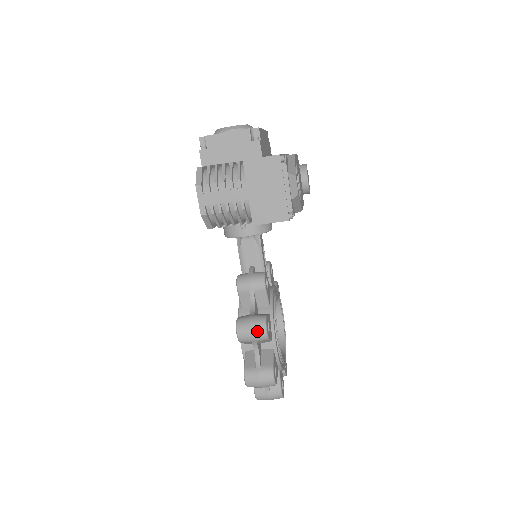
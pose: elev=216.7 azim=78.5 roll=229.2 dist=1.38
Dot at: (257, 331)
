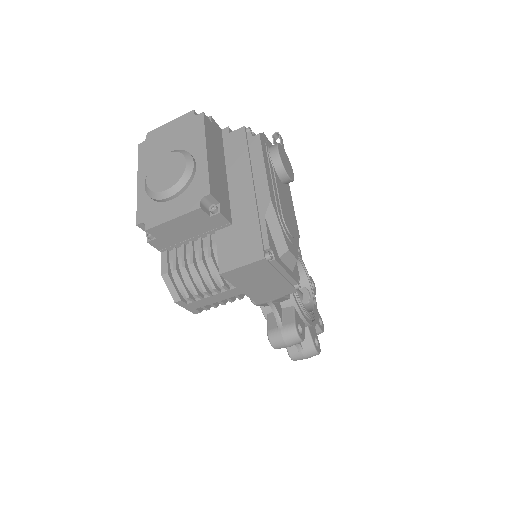
Dot at: (292, 344)
